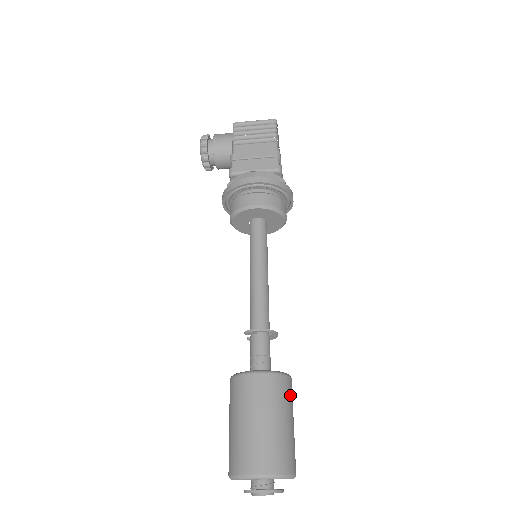
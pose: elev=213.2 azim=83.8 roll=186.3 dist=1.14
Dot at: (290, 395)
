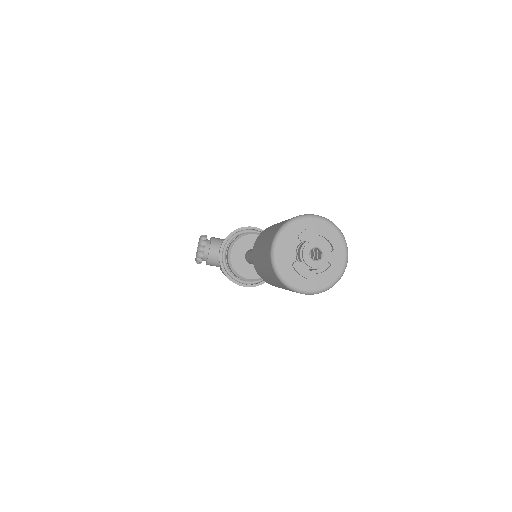
Dot at: occluded
